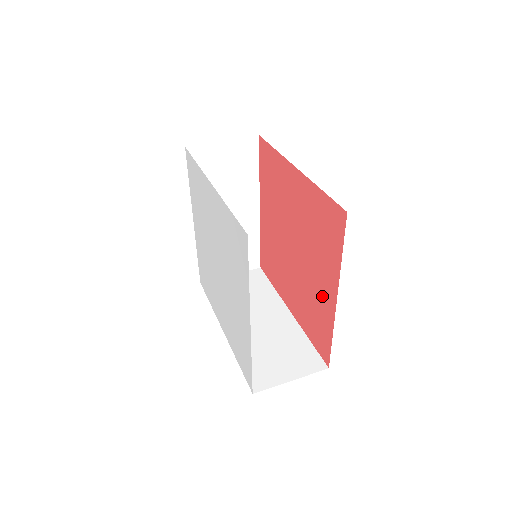
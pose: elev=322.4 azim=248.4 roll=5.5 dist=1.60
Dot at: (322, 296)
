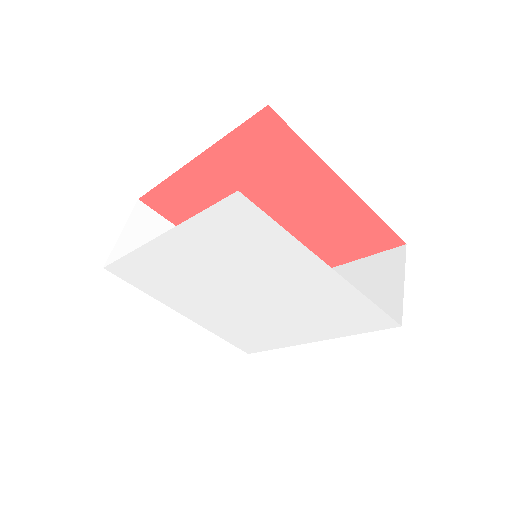
Dot at: (332, 205)
